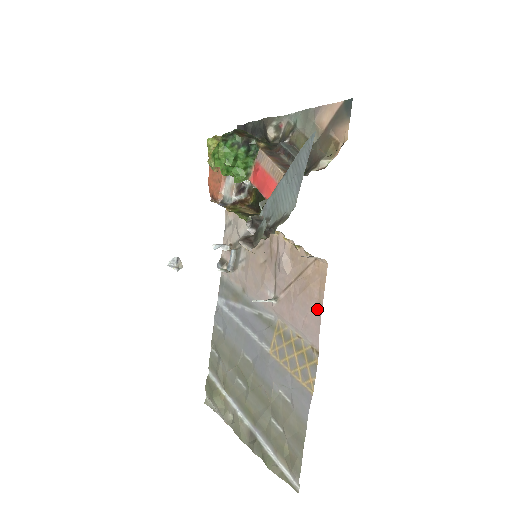
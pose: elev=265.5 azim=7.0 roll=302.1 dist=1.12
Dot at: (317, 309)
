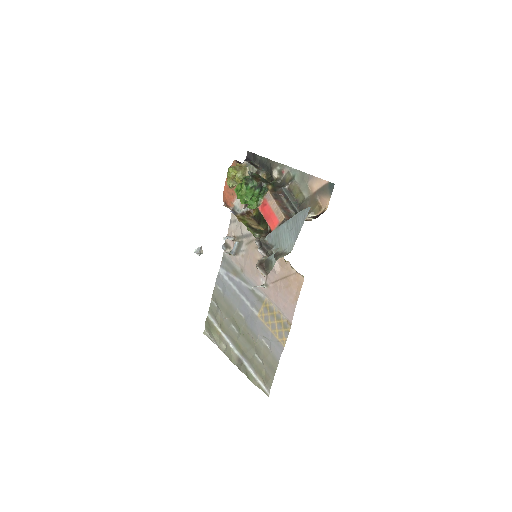
Dot at: (294, 301)
